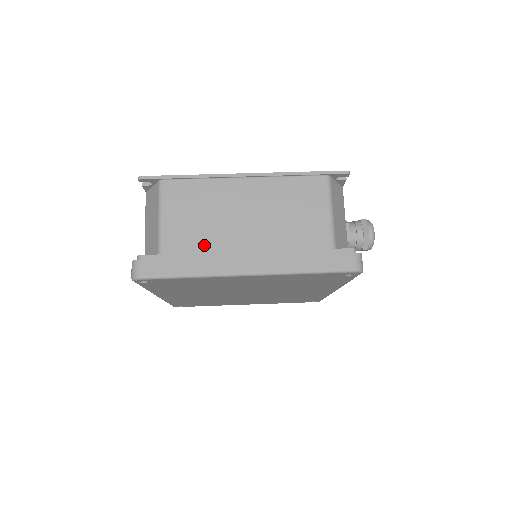
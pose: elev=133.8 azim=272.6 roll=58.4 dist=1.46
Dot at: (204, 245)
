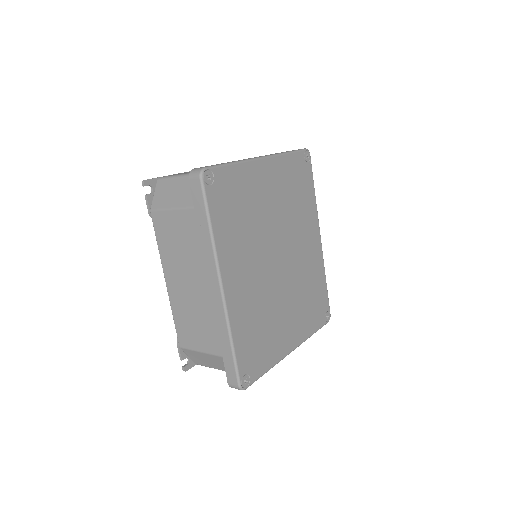
Dot at: occluded
